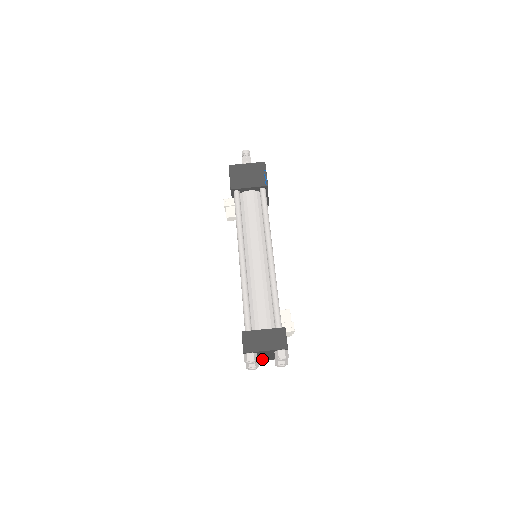
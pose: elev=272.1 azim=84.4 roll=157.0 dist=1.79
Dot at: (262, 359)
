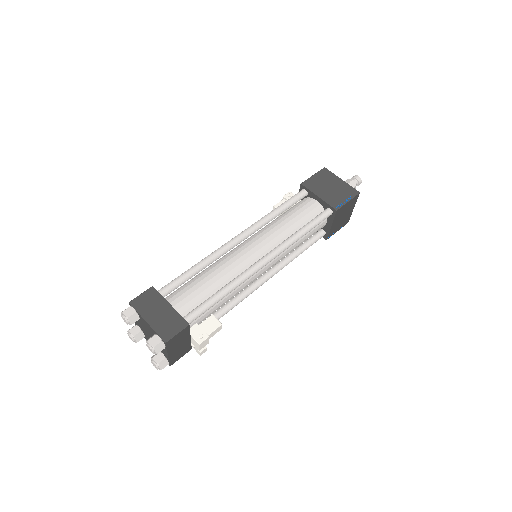
Dot at: occluded
